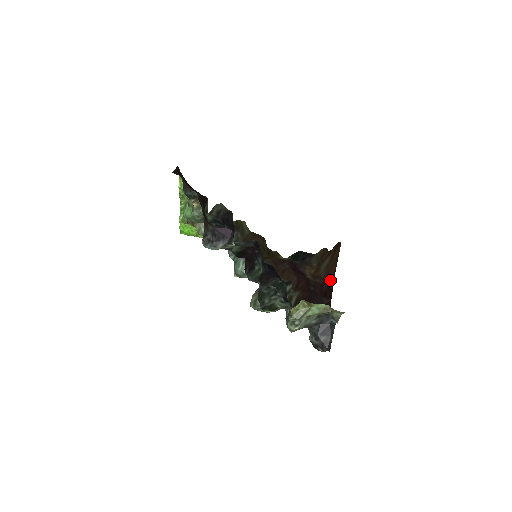
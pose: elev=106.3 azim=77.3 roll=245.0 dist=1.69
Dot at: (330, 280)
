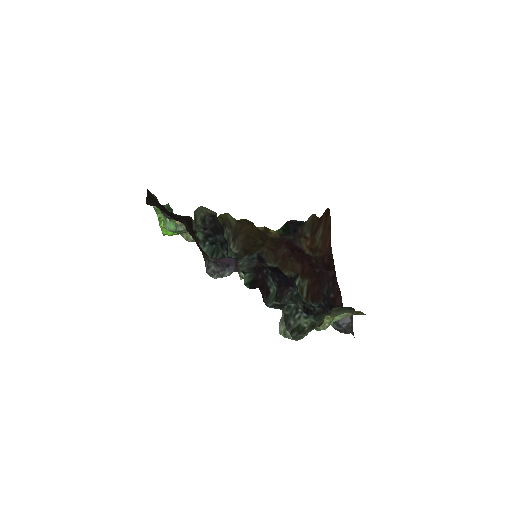
Dot at: (328, 249)
